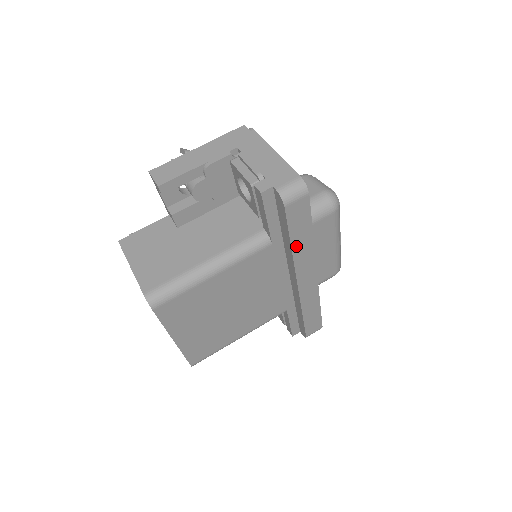
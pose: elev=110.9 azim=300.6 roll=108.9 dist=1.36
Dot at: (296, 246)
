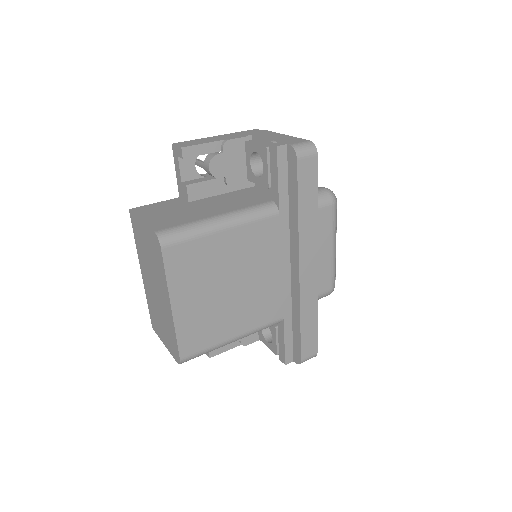
Dot at: (302, 215)
